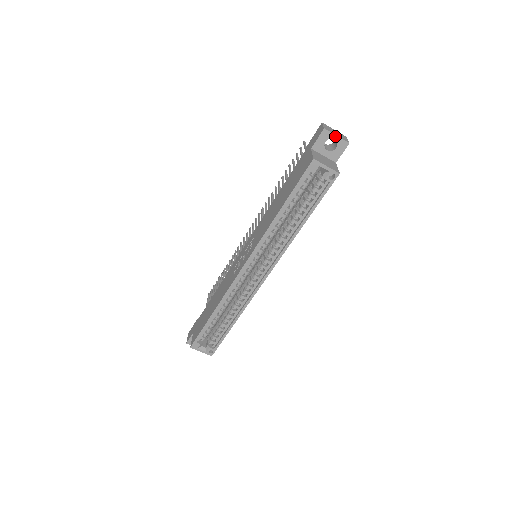
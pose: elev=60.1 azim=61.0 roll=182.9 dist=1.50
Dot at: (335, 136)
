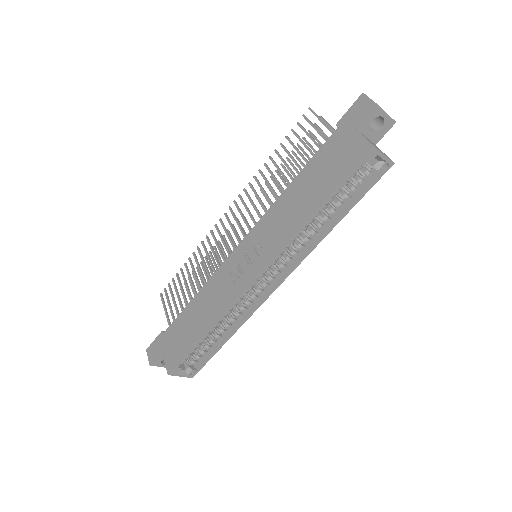
Dot at: (384, 113)
